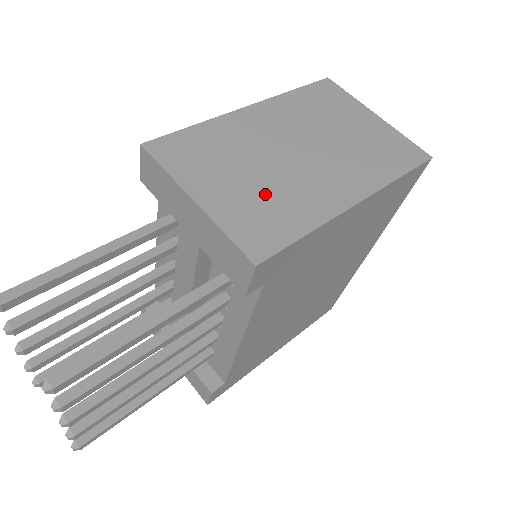
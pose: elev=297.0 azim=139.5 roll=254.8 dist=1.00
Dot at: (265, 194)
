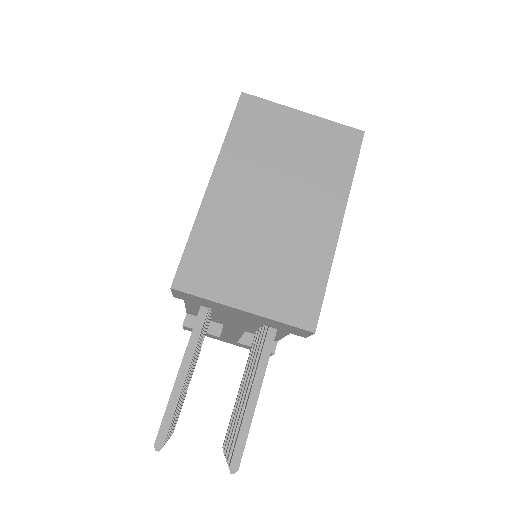
Dot at: (281, 267)
